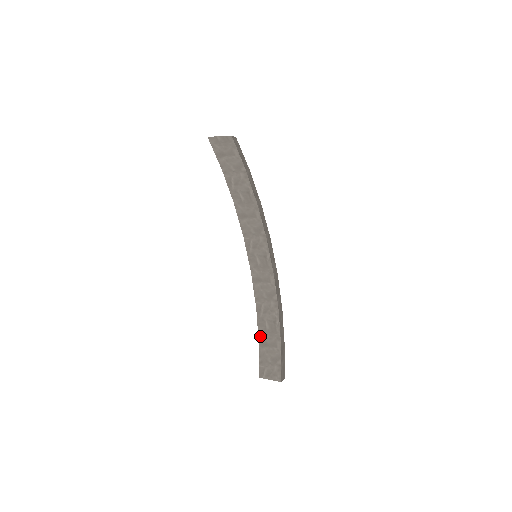
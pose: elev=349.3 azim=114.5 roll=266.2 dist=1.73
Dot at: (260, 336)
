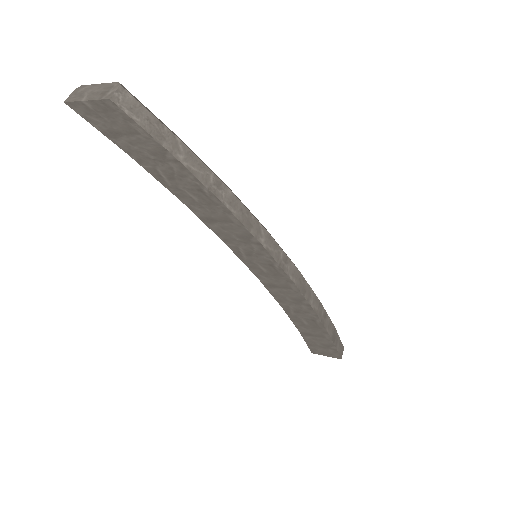
Dot at: (299, 328)
